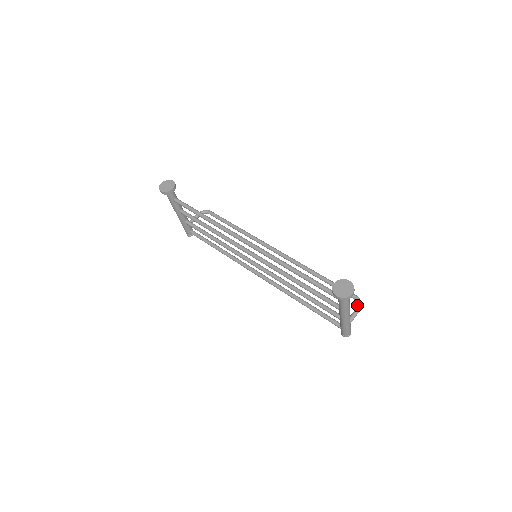
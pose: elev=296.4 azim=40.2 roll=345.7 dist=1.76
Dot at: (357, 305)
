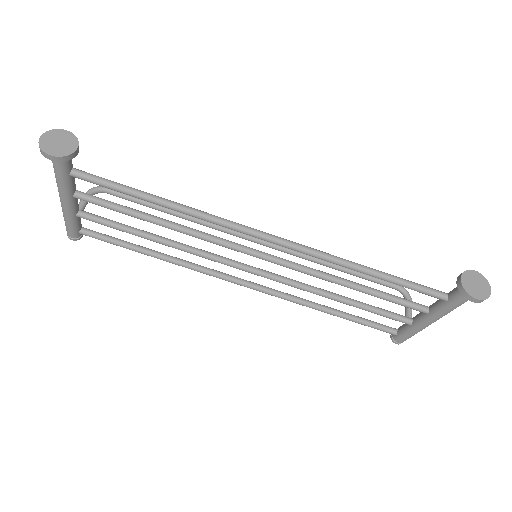
Dot at: (406, 297)
